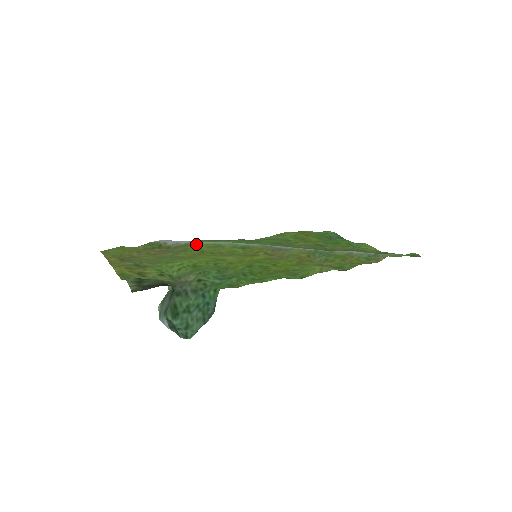
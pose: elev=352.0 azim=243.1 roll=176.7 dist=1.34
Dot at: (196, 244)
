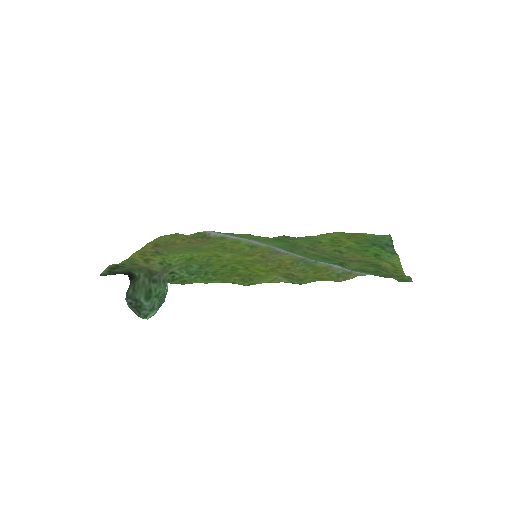
Dot at: (226, 238)
